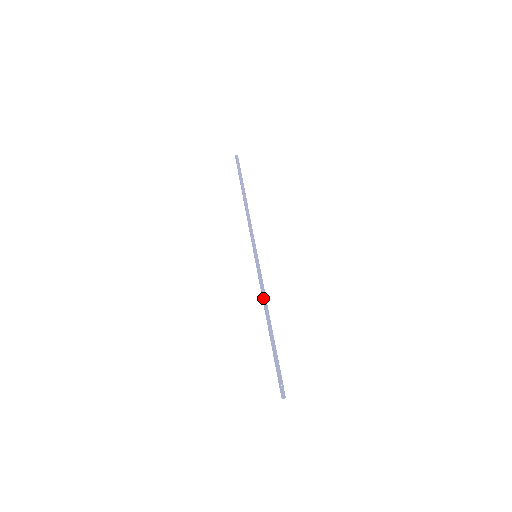
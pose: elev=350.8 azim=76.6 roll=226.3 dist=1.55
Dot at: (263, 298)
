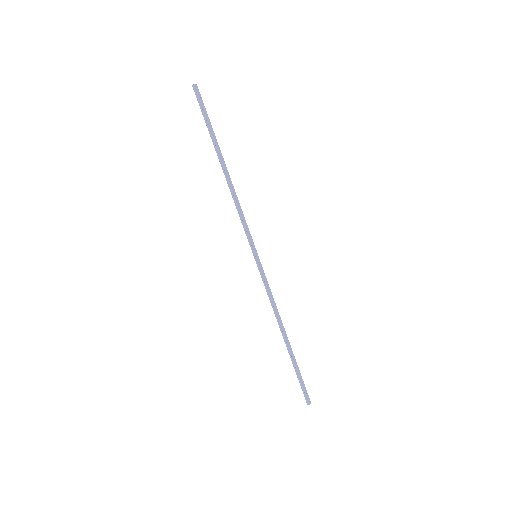
Dot at: (275, 310)
